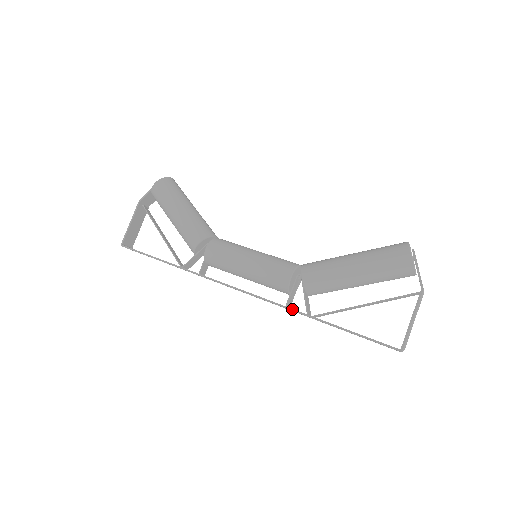
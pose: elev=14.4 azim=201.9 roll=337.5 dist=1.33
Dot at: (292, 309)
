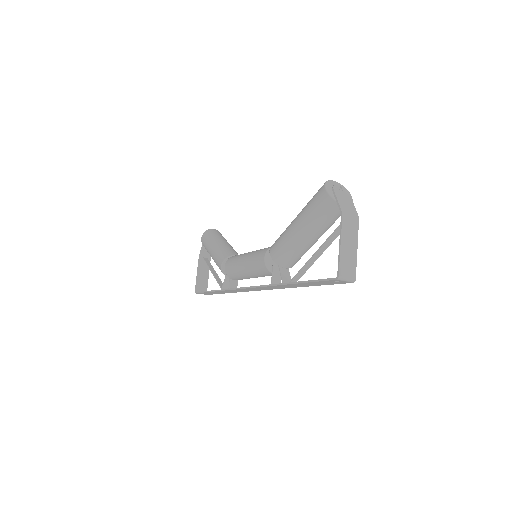
Dot at: (273, 284)
